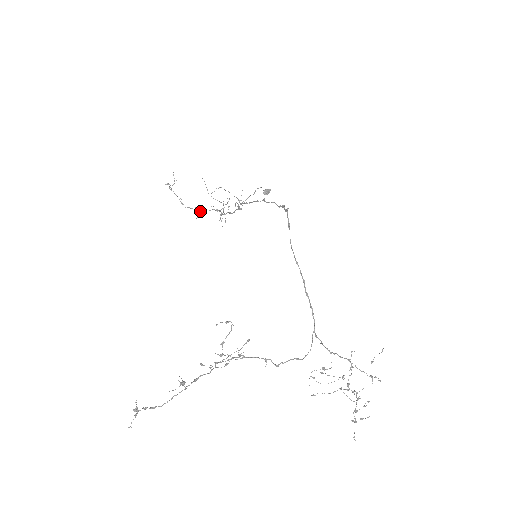
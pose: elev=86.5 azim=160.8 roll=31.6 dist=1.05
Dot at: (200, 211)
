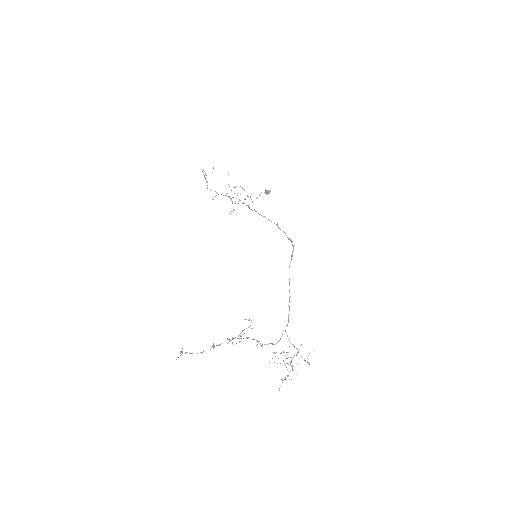
Dot at: occluded
